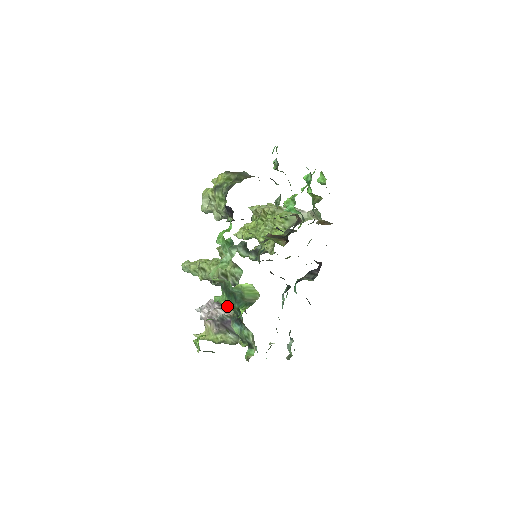
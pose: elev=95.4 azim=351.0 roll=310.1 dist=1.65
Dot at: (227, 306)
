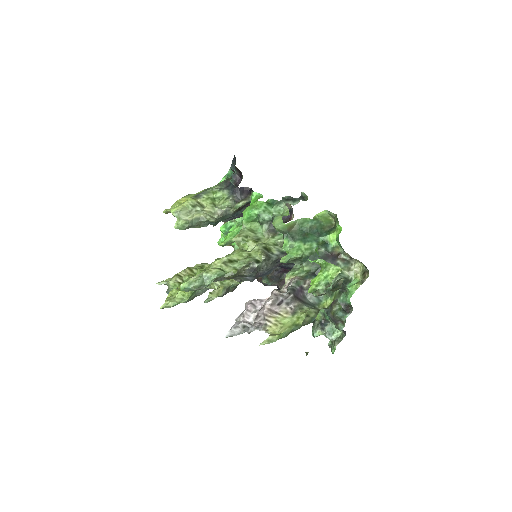
Dot at: (304, 255)
